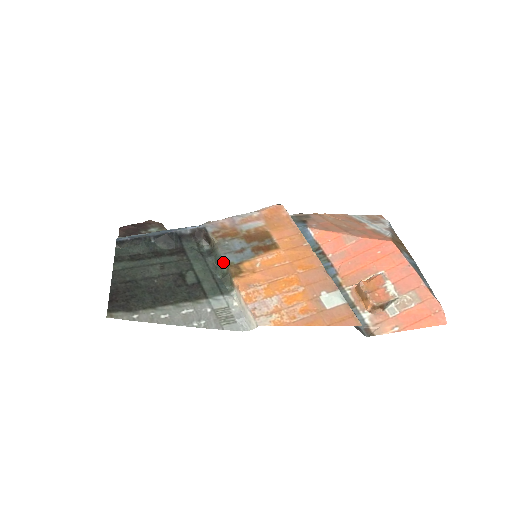
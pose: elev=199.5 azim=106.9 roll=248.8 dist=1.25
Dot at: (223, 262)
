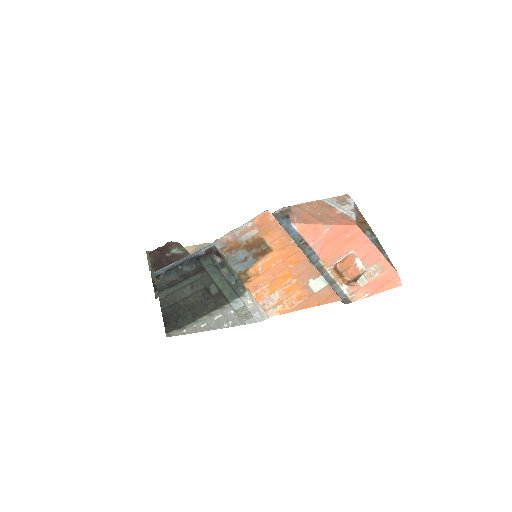
Dot at: (234, 272)
